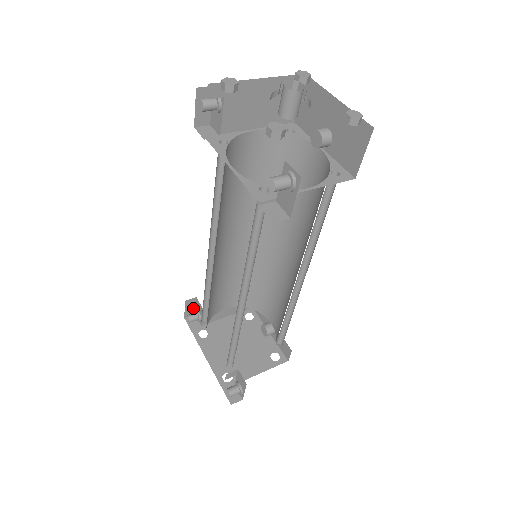
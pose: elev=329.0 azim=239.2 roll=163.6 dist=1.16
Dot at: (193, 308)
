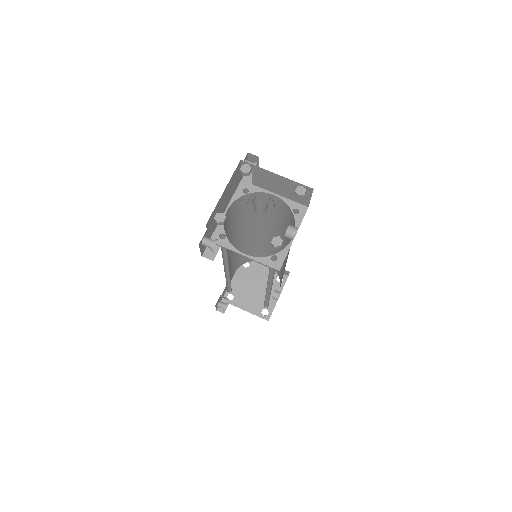
Dot at: occluded
